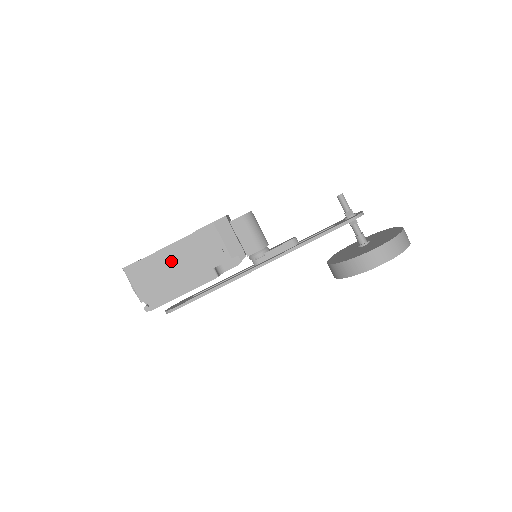
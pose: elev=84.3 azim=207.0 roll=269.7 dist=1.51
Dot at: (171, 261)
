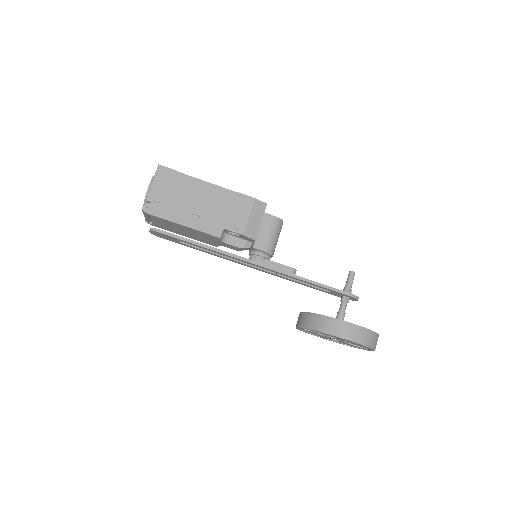
Dot at: (199, 194)
